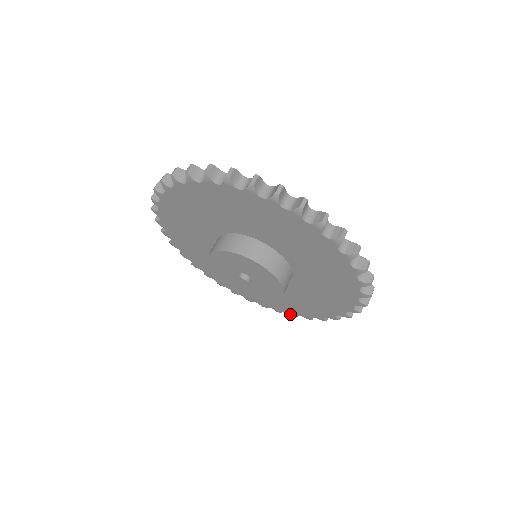
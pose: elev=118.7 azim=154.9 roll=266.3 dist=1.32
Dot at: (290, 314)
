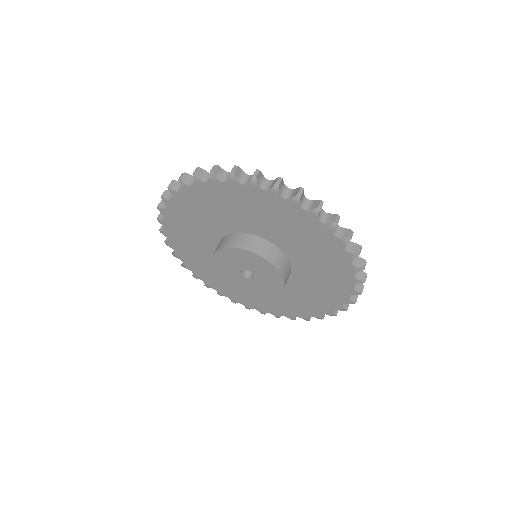
Dot at: (337, 309)
